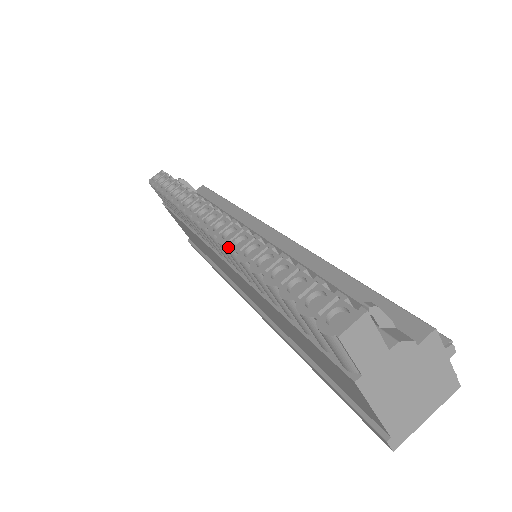
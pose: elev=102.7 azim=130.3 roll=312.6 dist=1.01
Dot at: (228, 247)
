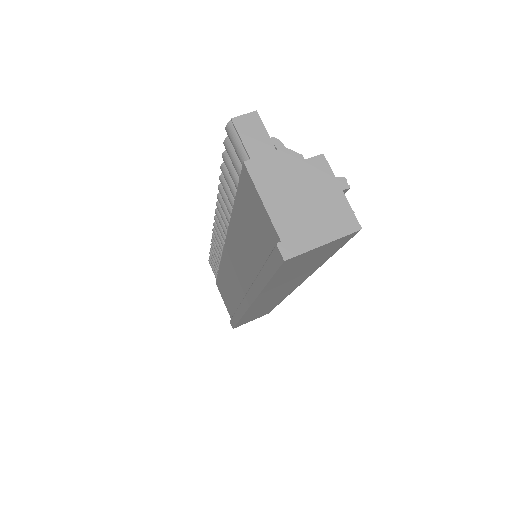
Dot at: occluded
